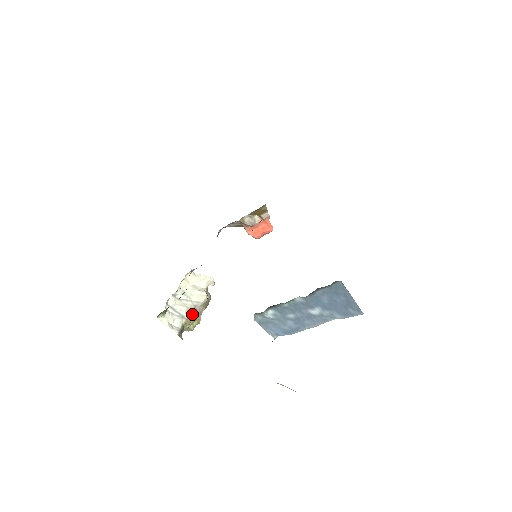
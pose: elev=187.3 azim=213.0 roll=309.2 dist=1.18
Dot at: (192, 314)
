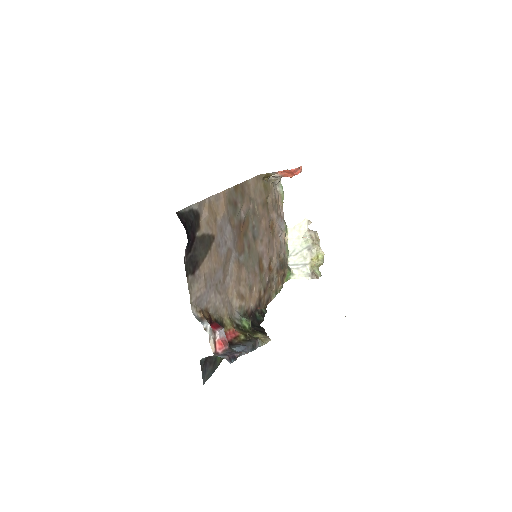
Dot at: (311, 257)
